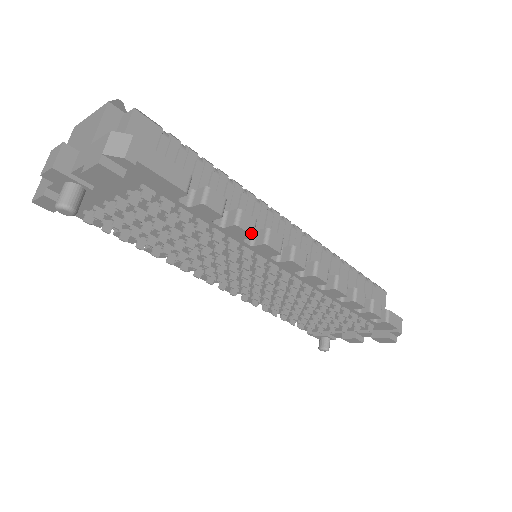
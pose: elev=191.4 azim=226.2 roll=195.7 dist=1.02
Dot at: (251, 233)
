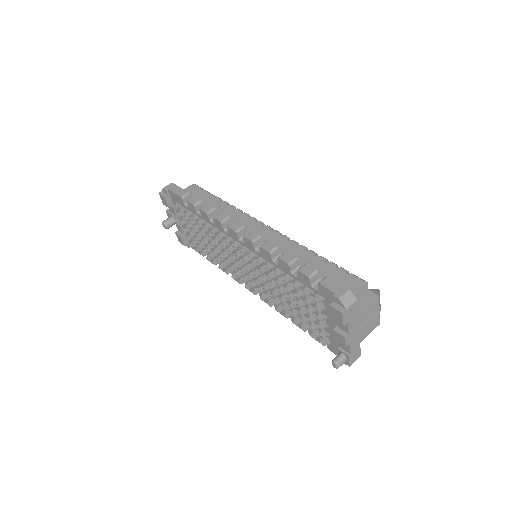
Dot at: (206, 212)
